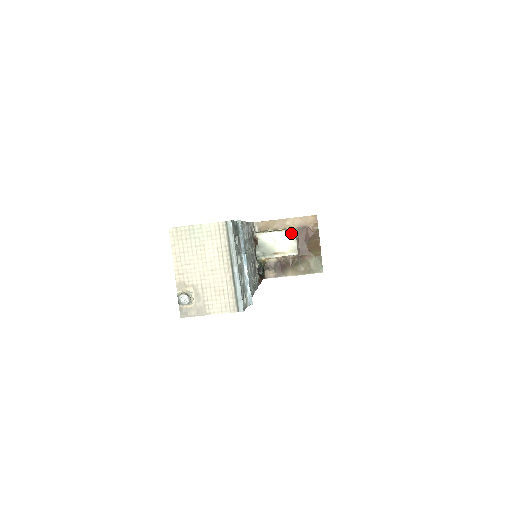
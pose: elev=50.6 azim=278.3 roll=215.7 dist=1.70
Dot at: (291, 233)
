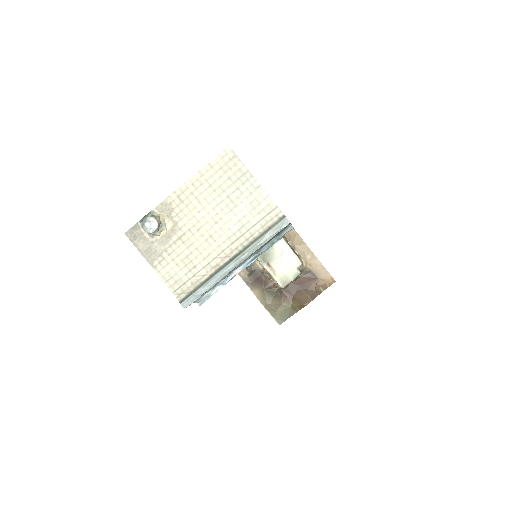
Dot at: (300, 267)
